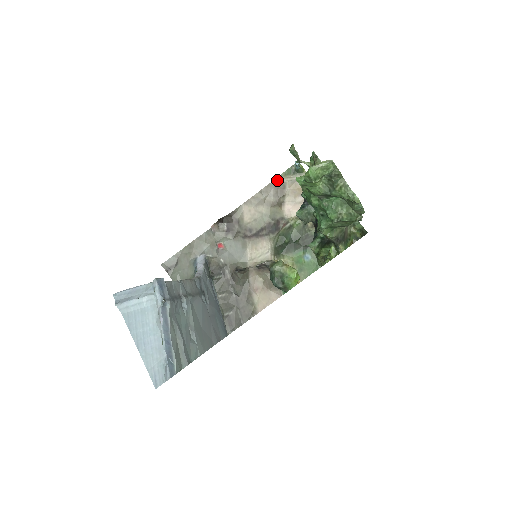
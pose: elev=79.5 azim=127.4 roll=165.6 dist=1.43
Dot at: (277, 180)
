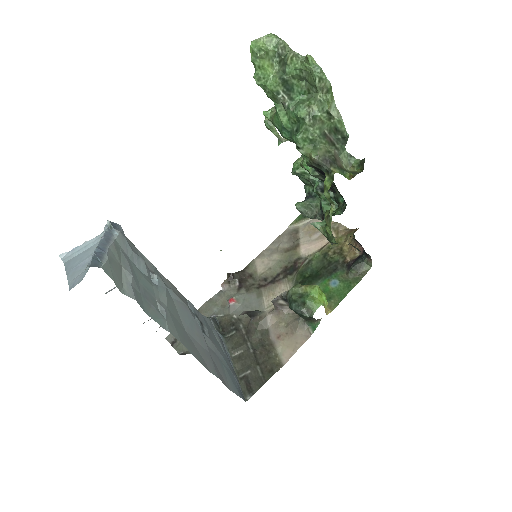
Dot at: (289, 229)
